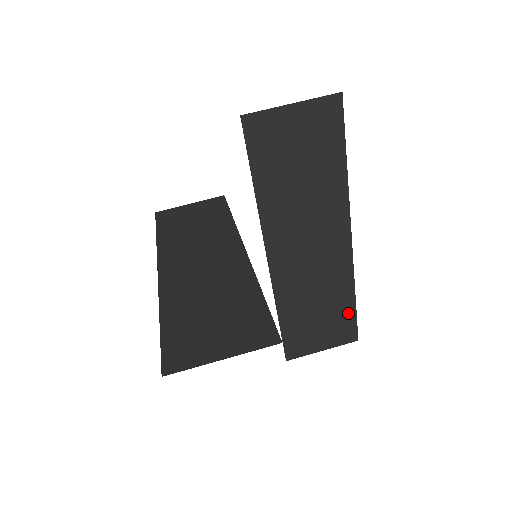
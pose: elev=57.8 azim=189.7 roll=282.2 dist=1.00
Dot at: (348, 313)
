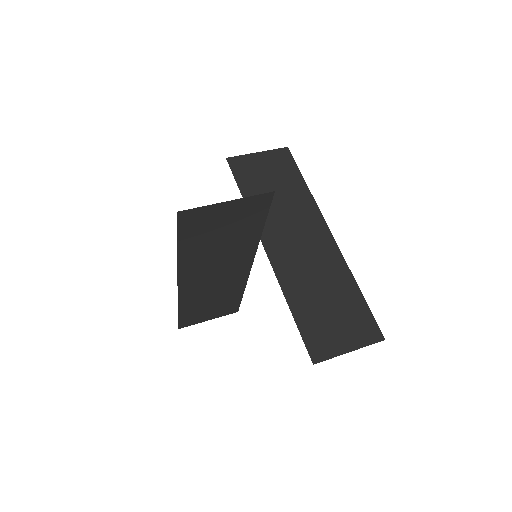
Dot at: (359, 305)
